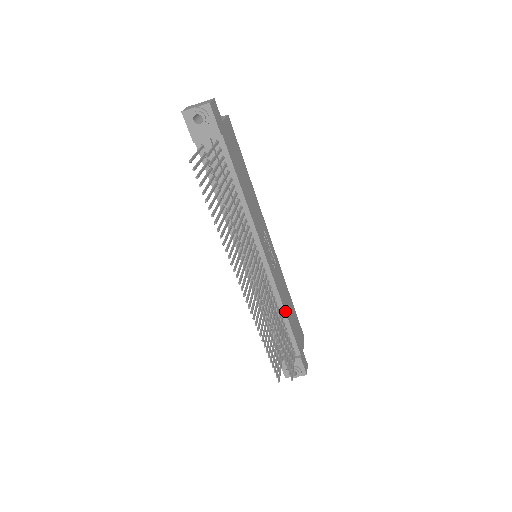
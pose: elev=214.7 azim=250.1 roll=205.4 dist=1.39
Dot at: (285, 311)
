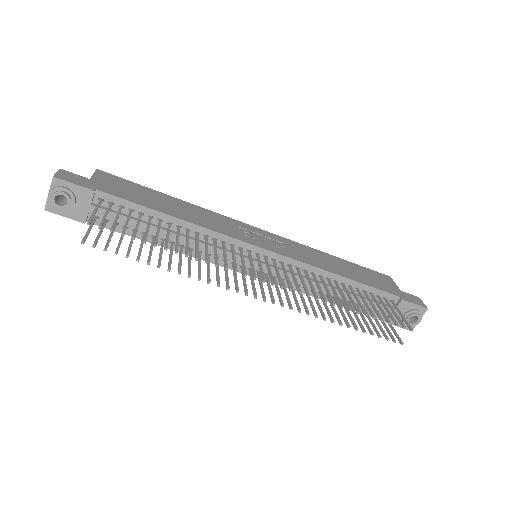
Dot at: (337, 275)
